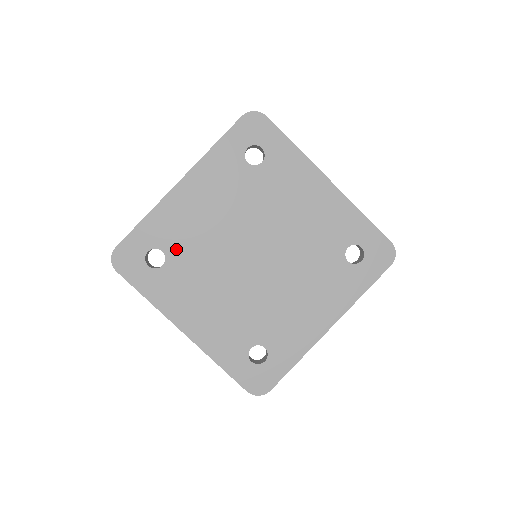
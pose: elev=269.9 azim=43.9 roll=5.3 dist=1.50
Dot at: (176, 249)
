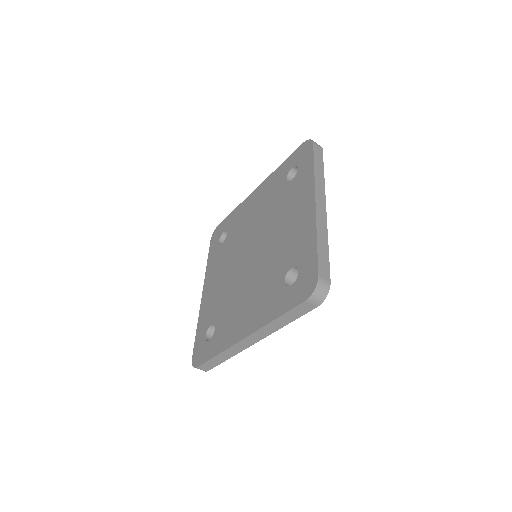
Dot at: (216, 314)
